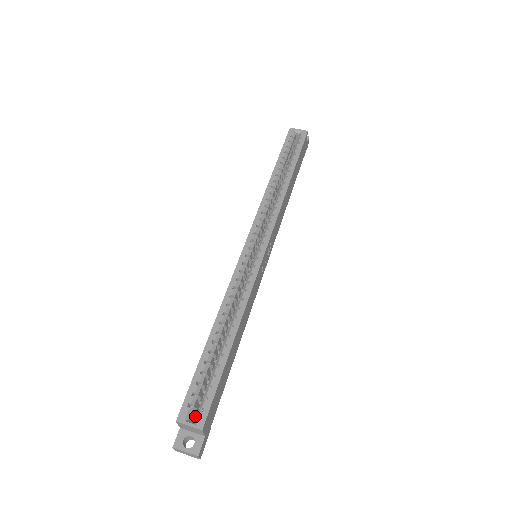
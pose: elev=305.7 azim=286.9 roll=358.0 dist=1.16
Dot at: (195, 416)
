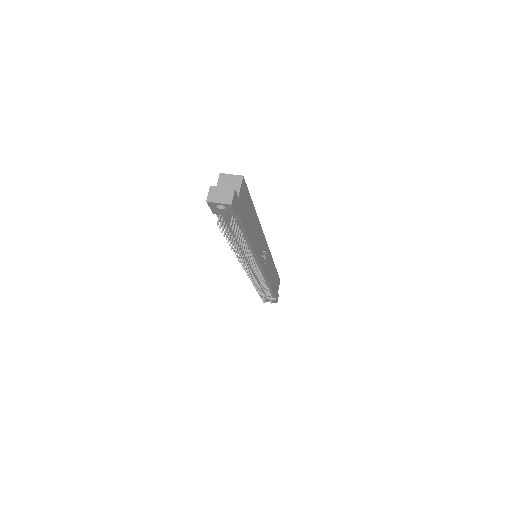
Dot at: occluded
